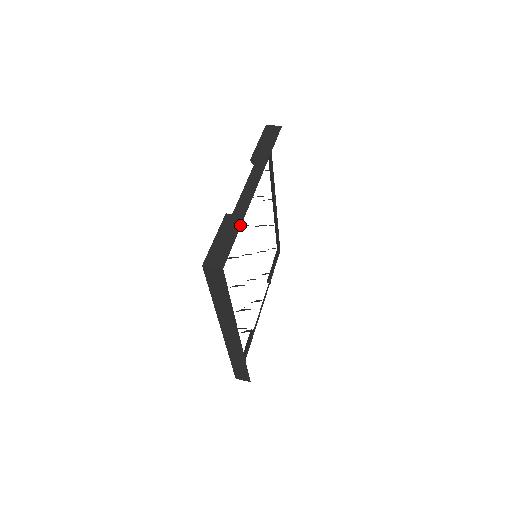
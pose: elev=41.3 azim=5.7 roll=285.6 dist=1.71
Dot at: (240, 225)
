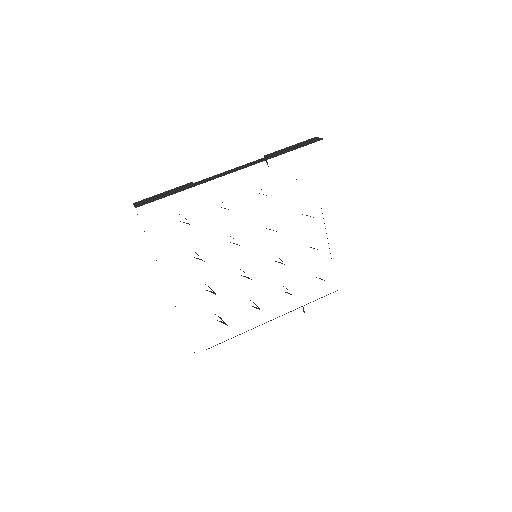
Dot at: occluded
